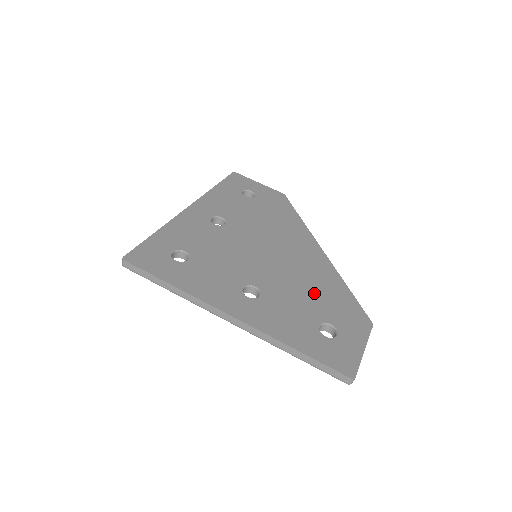
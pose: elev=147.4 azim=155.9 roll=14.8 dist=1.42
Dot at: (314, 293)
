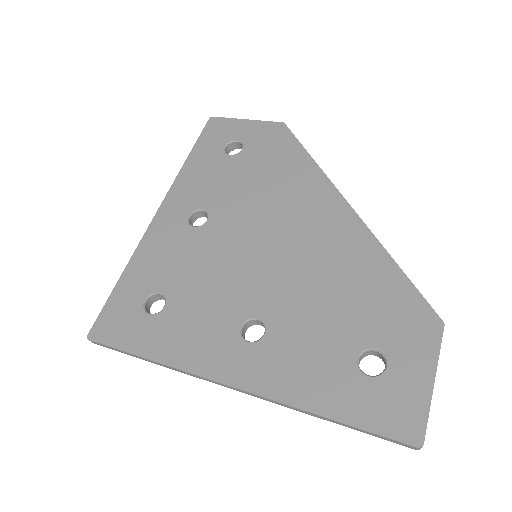
Dot at: (344, 296)
